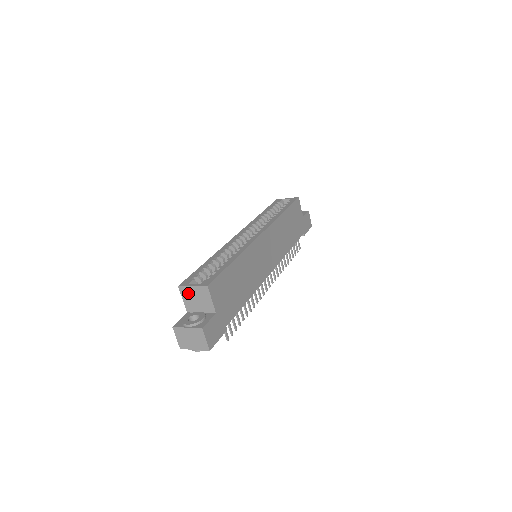
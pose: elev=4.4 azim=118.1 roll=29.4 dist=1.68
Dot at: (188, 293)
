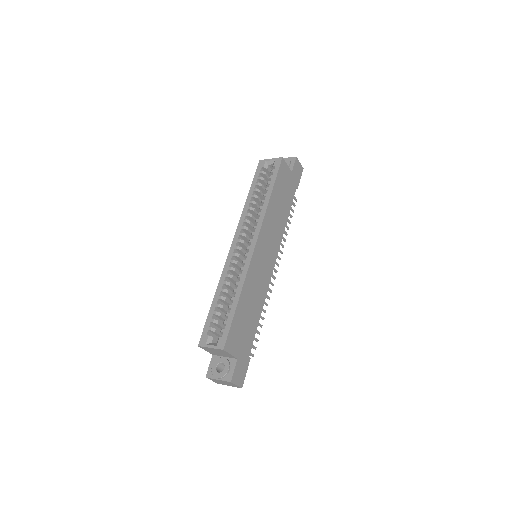
Dot at: (208, 349)
